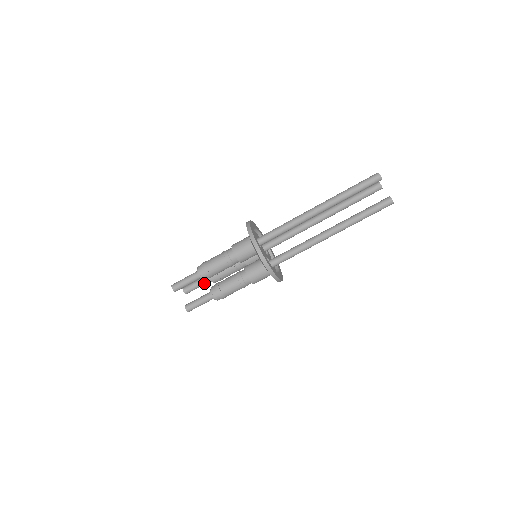
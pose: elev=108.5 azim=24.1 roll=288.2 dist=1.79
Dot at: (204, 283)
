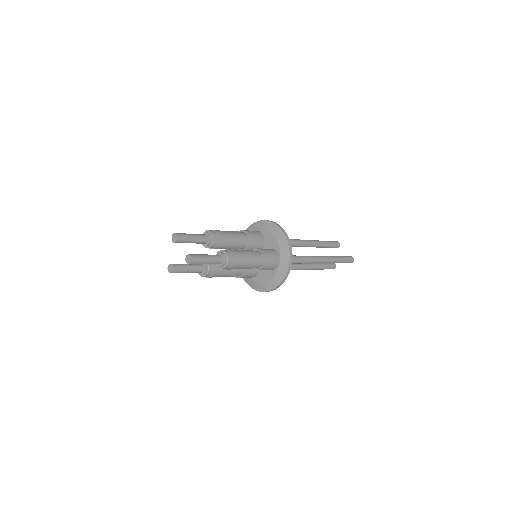
Dot at: (196, 267)
